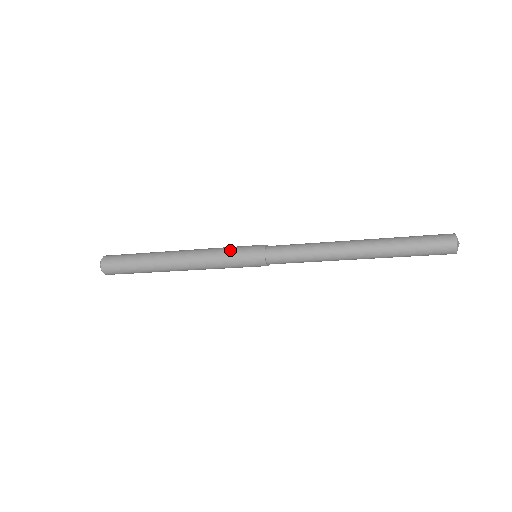
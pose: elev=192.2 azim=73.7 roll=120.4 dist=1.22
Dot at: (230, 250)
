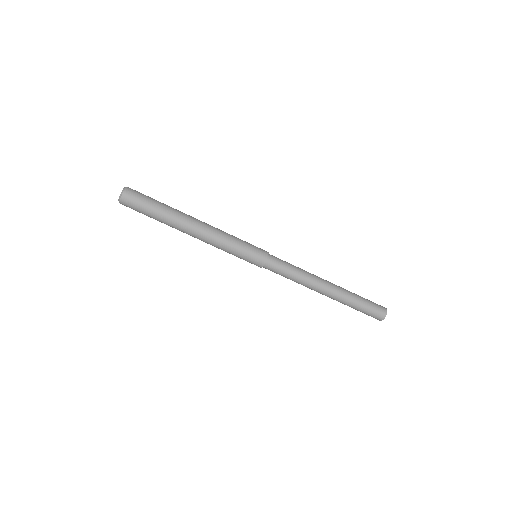
Dot at: occluded
